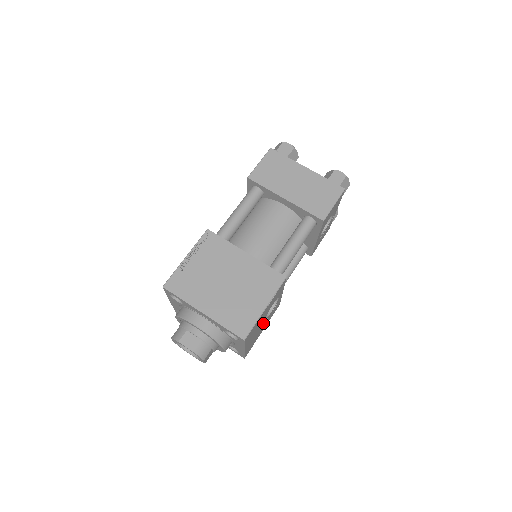
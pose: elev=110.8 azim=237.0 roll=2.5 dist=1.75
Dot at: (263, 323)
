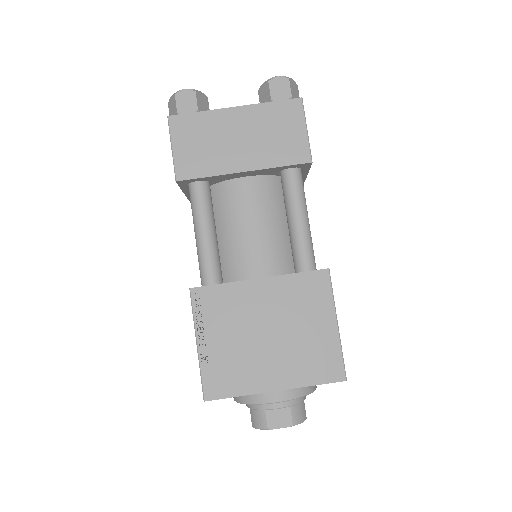
Dot at: occluded
